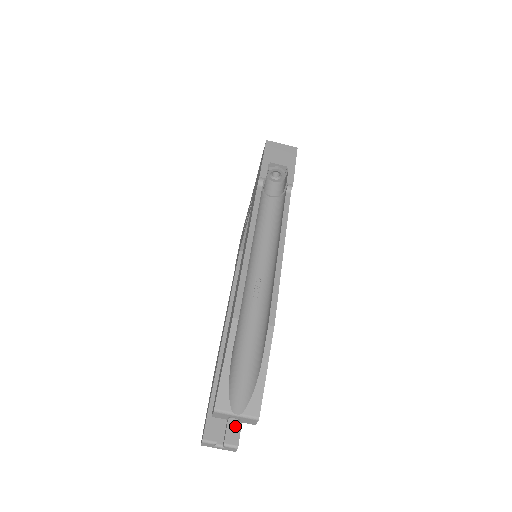
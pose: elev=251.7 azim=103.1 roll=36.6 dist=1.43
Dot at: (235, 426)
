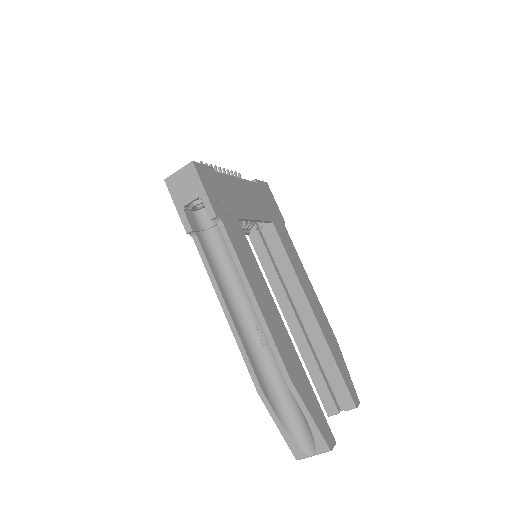
Dot at: (344, 393)
